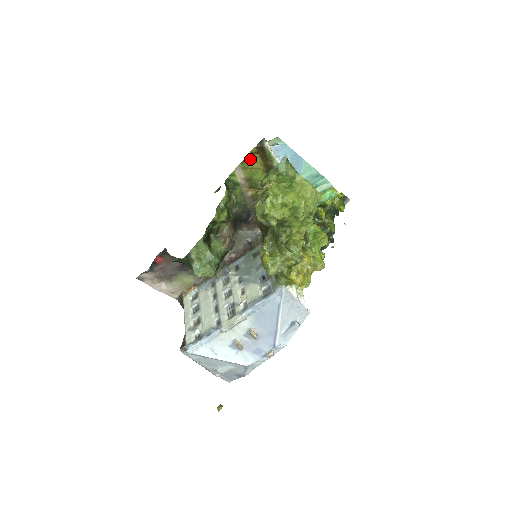
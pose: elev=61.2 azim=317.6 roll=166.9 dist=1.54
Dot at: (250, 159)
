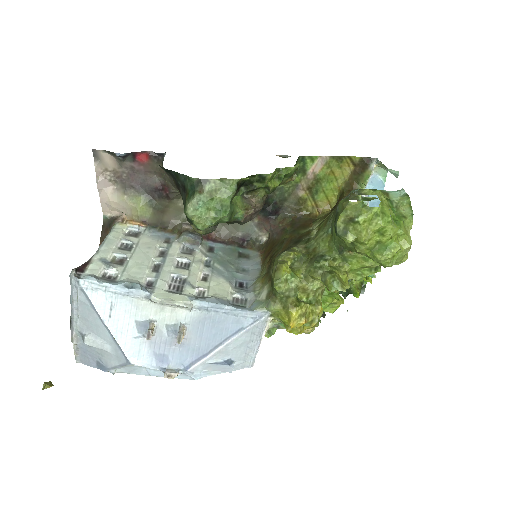
Dot at: (342, 163)
